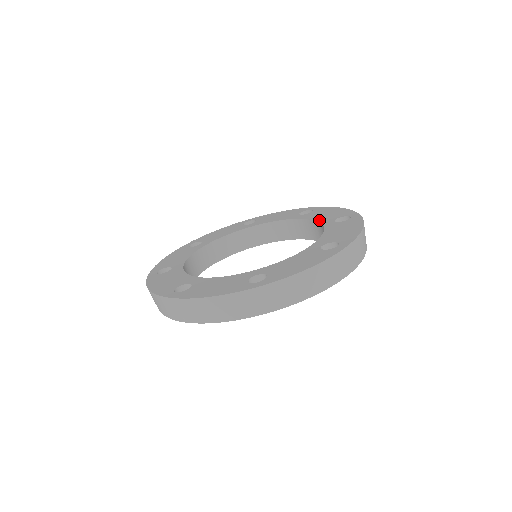
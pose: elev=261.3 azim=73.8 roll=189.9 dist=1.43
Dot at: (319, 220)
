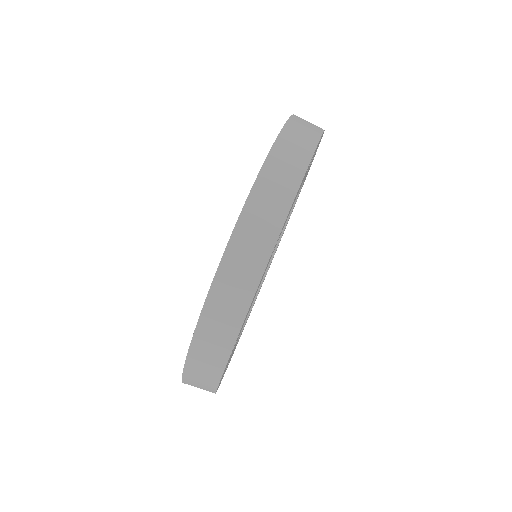
Dot at: occluded
